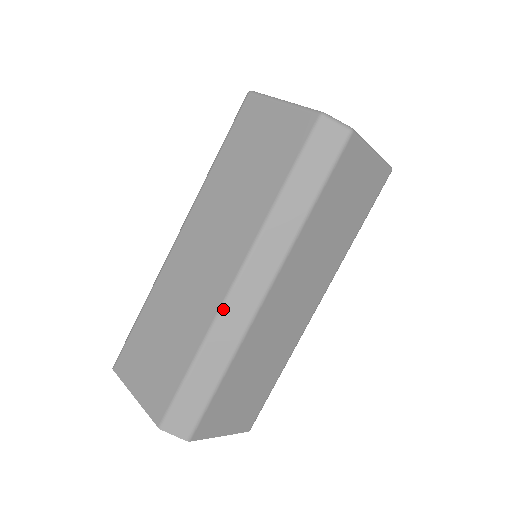
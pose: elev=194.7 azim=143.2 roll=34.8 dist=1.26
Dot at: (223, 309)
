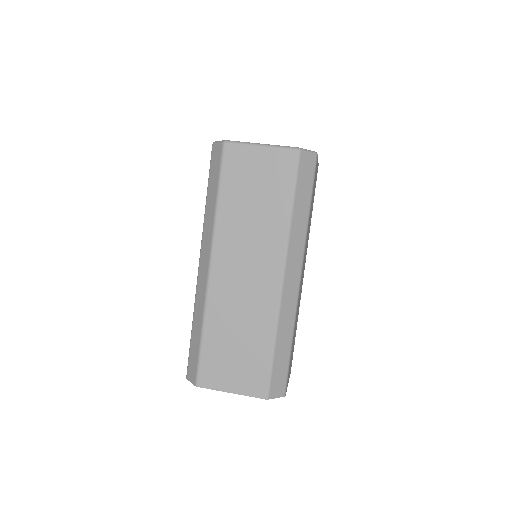
Dot at: (281, 301)
